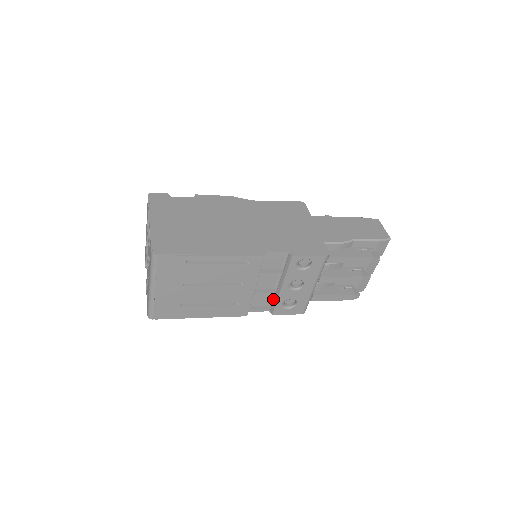
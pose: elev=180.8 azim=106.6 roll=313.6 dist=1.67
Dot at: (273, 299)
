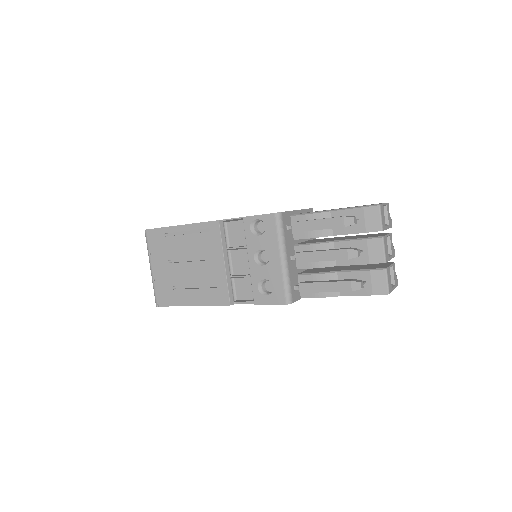
Dot at: occluded
